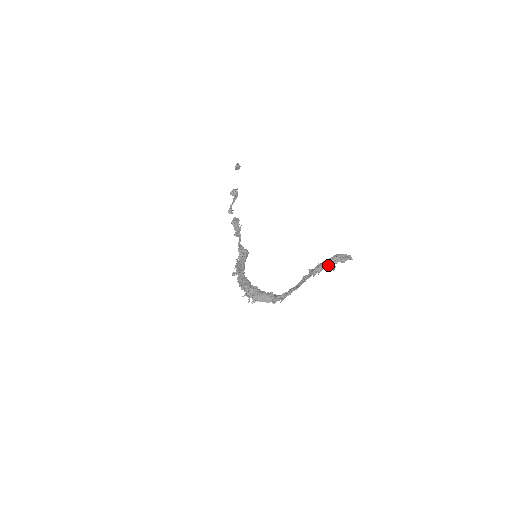
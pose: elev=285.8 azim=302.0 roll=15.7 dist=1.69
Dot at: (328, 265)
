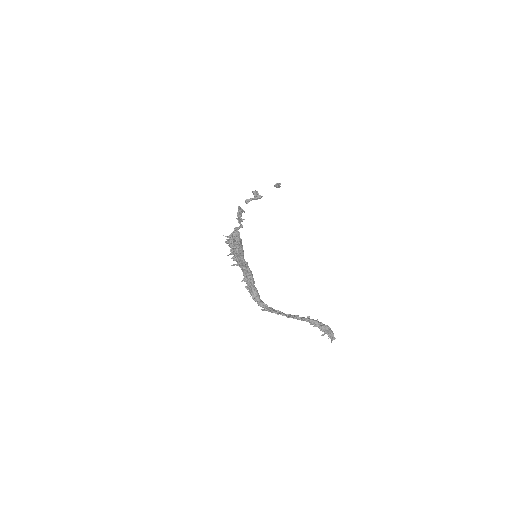
Dot at: (324, 328)
